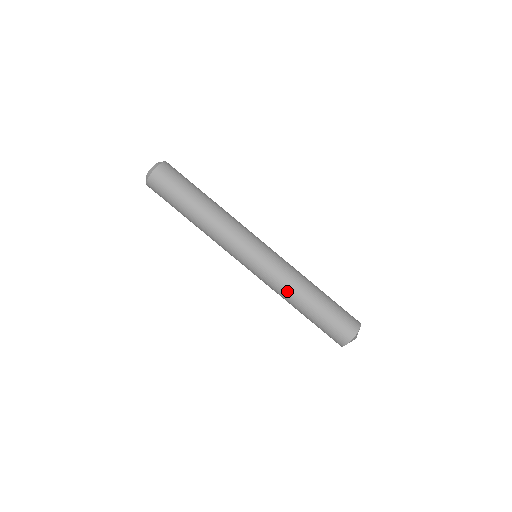
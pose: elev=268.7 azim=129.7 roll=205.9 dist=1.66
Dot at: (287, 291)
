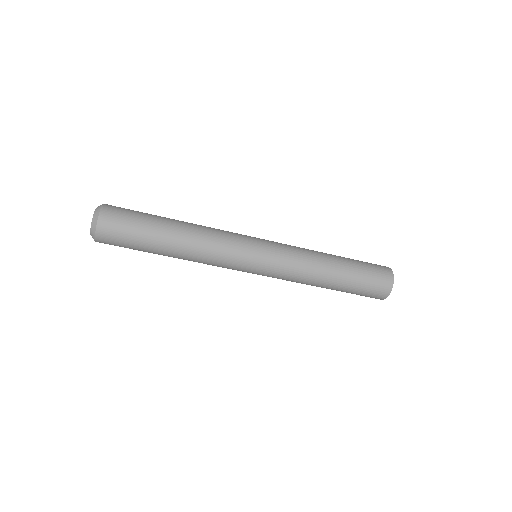
Dot at: (305, 281)
